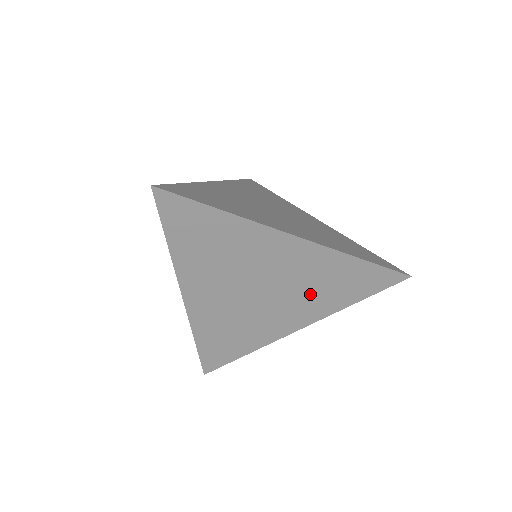
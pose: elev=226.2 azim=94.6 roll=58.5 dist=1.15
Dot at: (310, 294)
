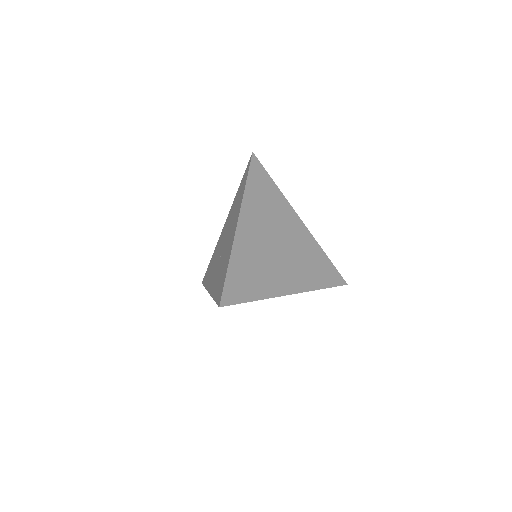
Dot at: occluded
